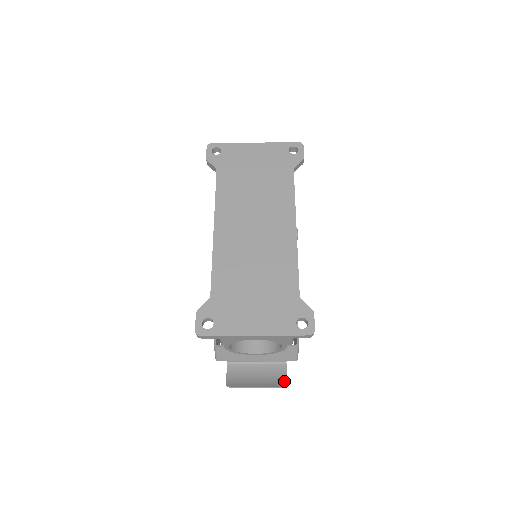
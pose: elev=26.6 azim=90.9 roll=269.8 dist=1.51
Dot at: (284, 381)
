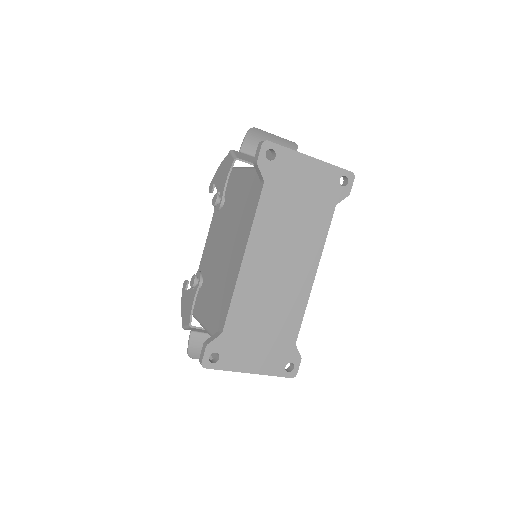
Dot at: occluded
